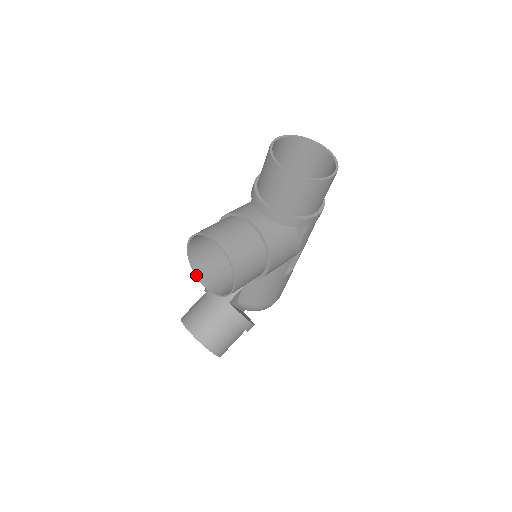
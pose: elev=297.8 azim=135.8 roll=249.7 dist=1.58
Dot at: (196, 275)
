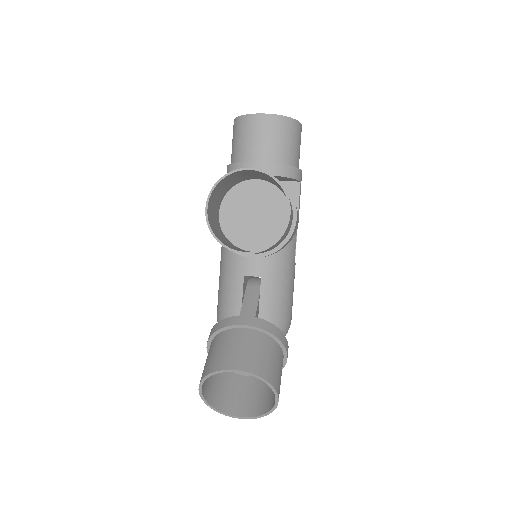
Dot at: (227, 246)
